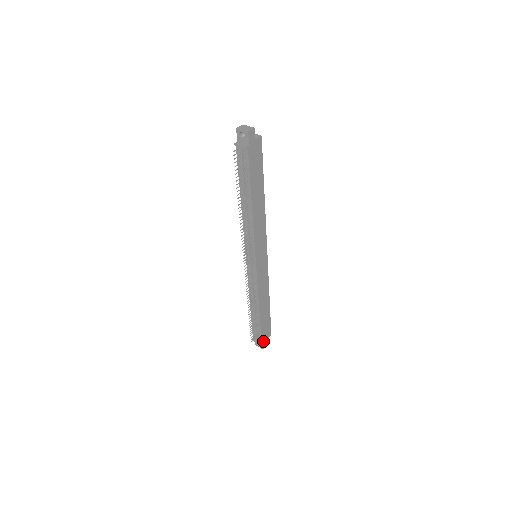
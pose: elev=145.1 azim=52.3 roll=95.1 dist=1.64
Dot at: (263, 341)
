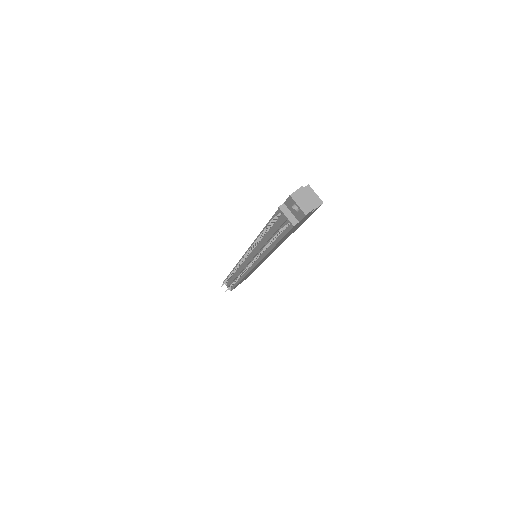
Dot at: occluded
